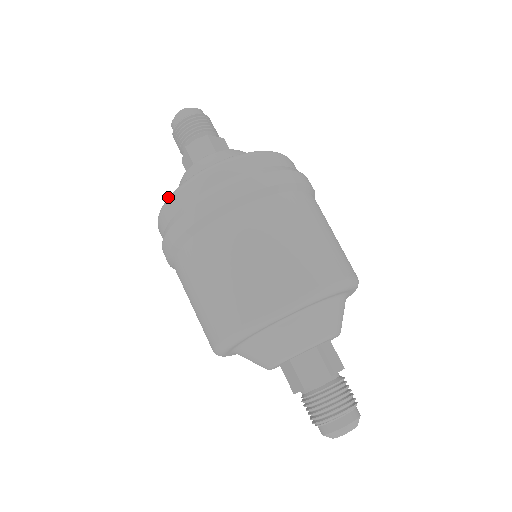
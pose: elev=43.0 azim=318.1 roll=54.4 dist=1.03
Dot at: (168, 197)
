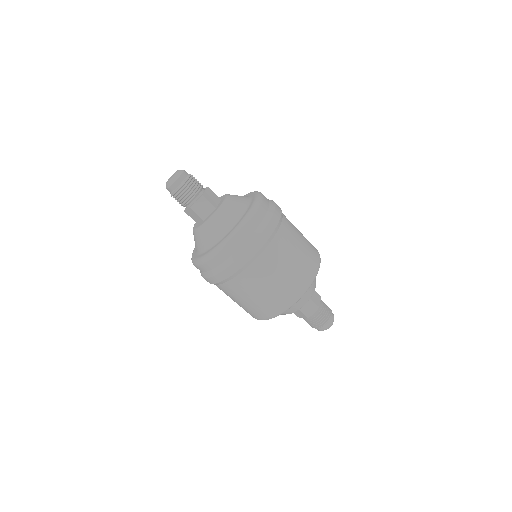
Dot at: (206, 256)
